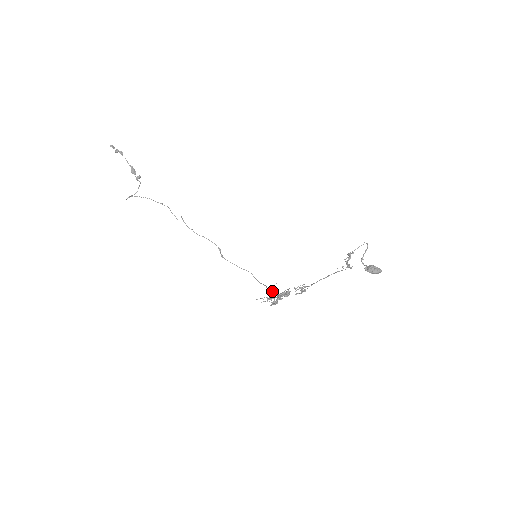
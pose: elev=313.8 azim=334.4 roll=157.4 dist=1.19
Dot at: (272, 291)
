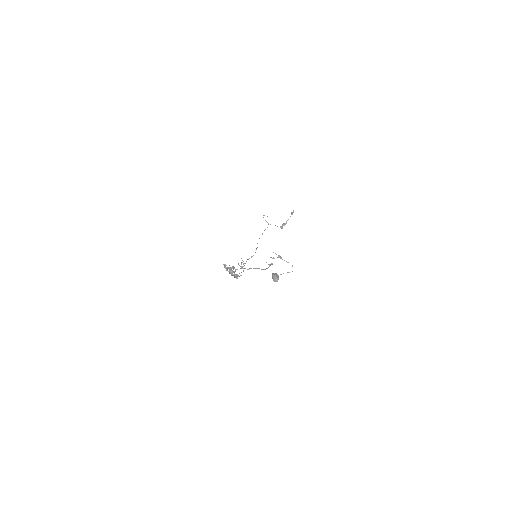
Dot at: occluded
